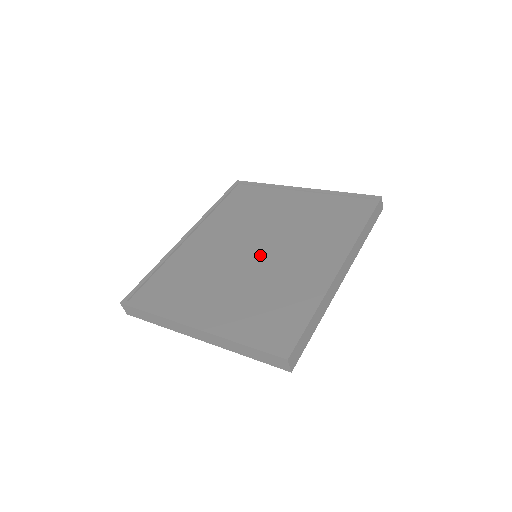
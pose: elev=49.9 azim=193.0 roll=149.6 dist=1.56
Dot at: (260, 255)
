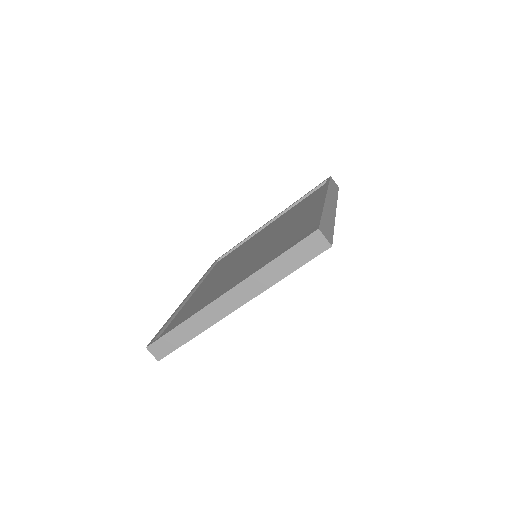
Dot at: (258, 249)
